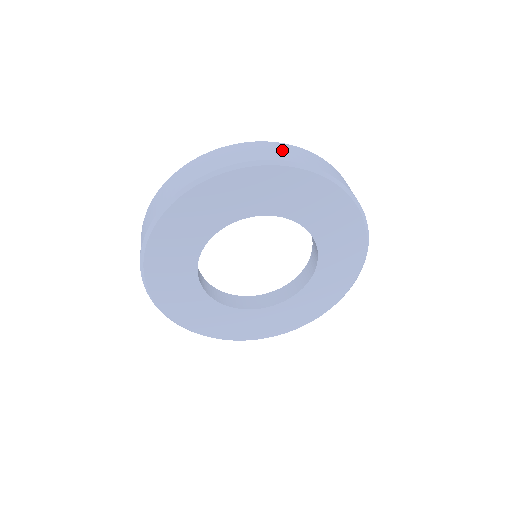
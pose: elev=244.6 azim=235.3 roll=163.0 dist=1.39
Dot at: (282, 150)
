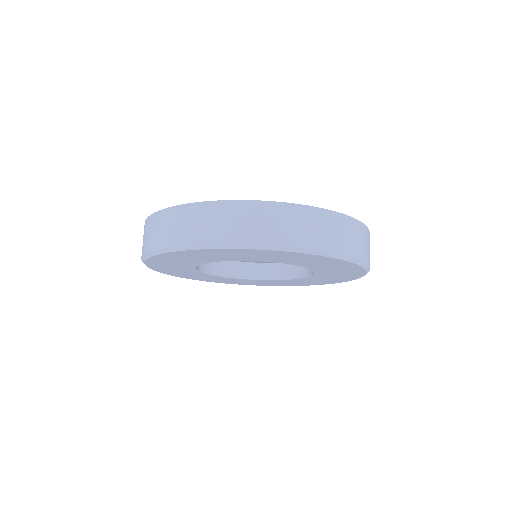
Dot at: (356, 236)
